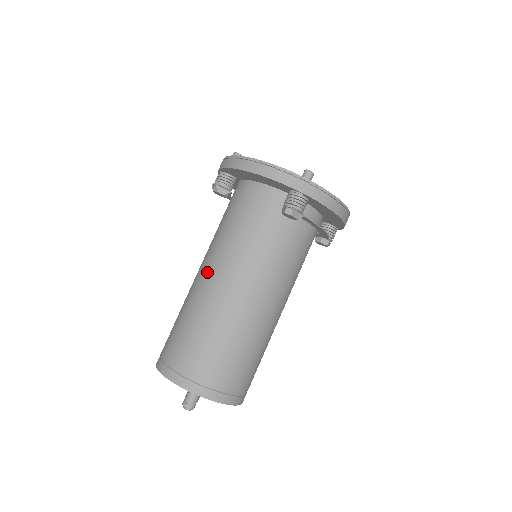
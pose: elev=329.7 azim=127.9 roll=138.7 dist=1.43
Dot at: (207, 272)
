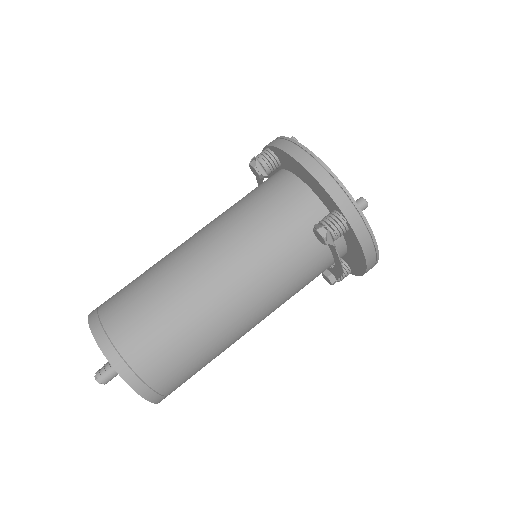
Dot at: (199, 247)
